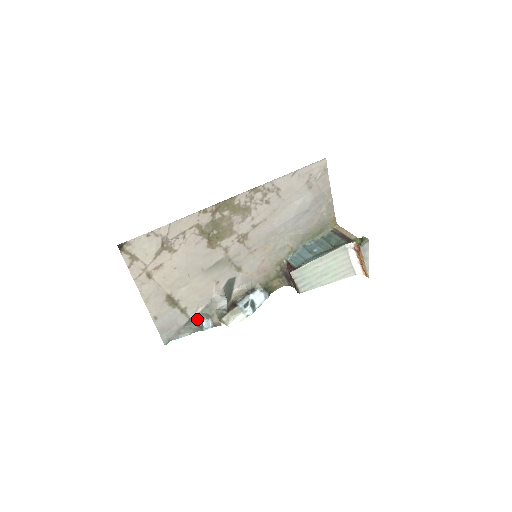
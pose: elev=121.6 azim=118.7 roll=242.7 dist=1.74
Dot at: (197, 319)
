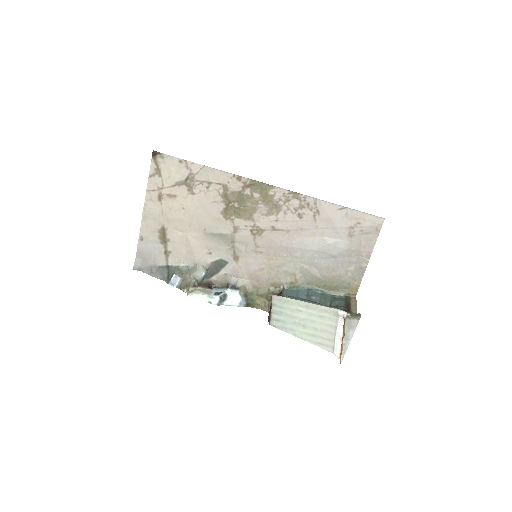
Dot at: (172, 270)
